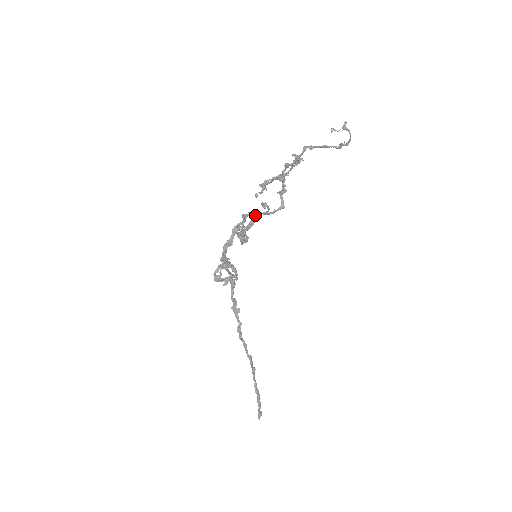
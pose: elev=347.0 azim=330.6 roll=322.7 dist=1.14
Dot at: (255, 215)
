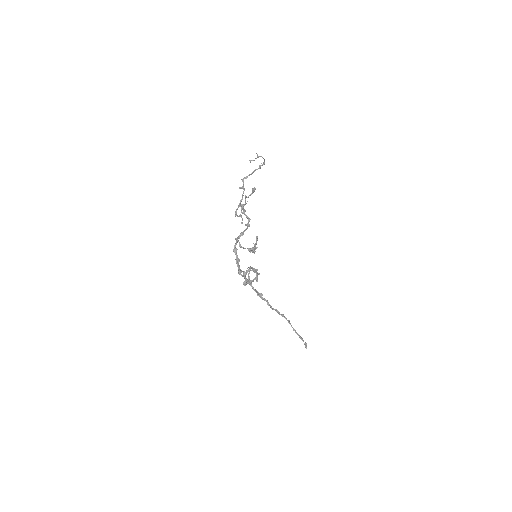
Dot at: (243, 234)
